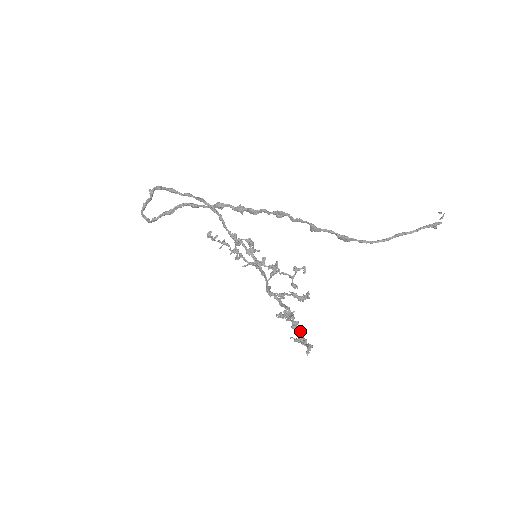
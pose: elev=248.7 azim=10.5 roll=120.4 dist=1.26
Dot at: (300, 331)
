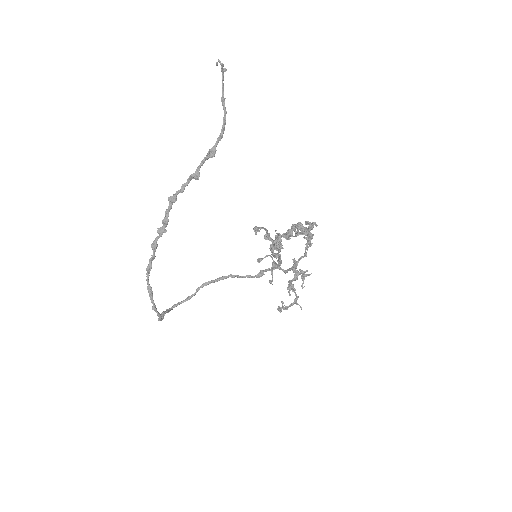
Dot at: (288, 231)
